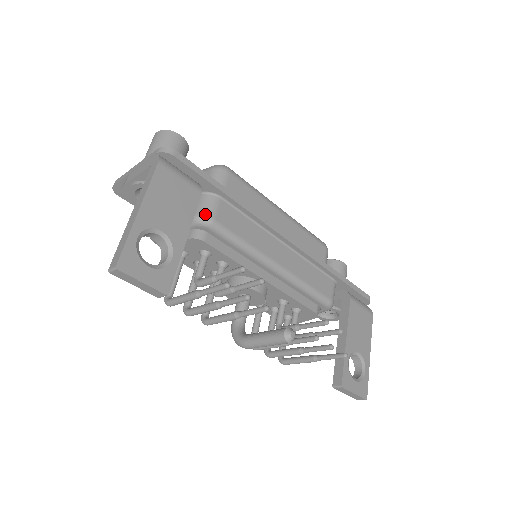
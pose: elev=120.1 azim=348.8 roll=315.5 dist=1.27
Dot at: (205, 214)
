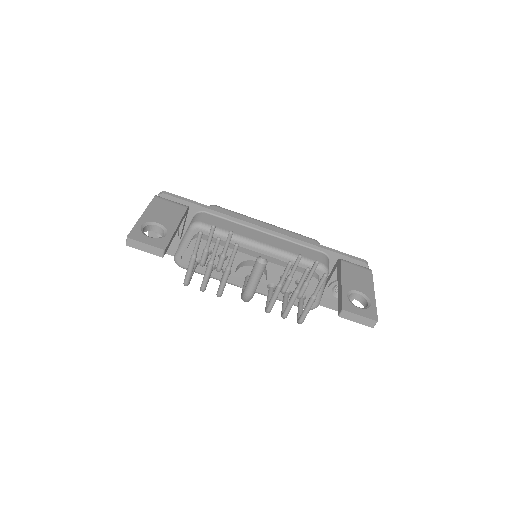
Dot at: (195, 221)
